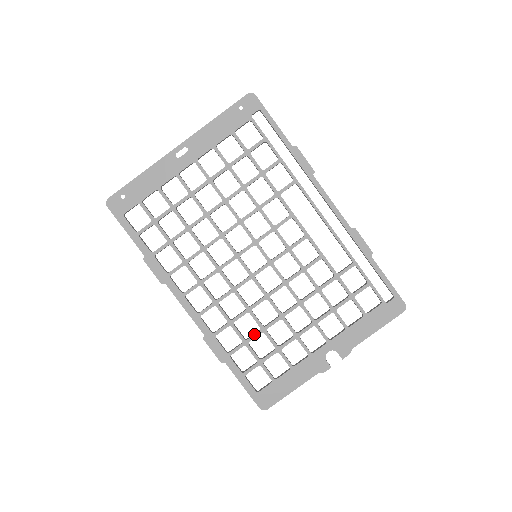
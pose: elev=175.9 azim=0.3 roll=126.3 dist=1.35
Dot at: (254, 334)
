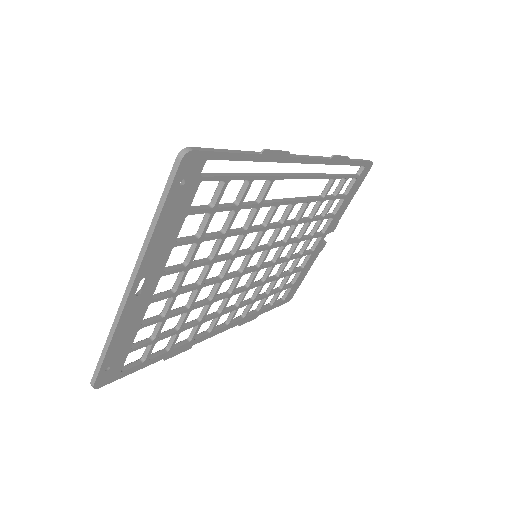
Dot at: (273, 287)
